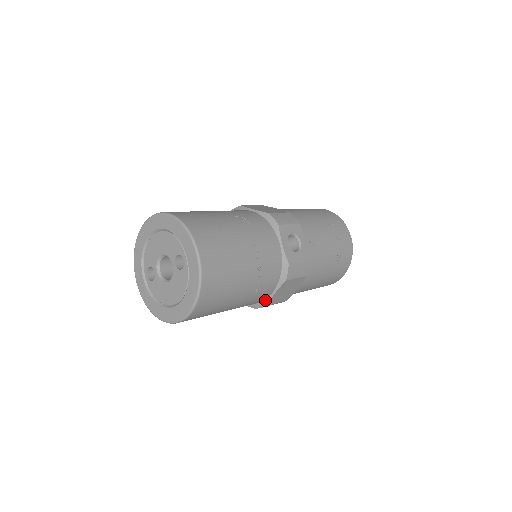
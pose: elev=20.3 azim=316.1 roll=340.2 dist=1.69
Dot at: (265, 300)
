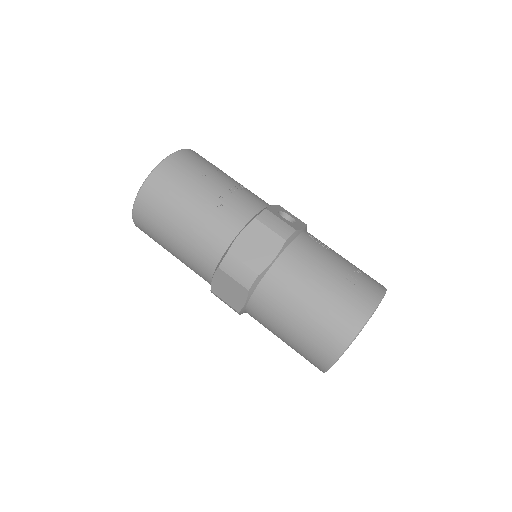
Dot at: (230, 246)
